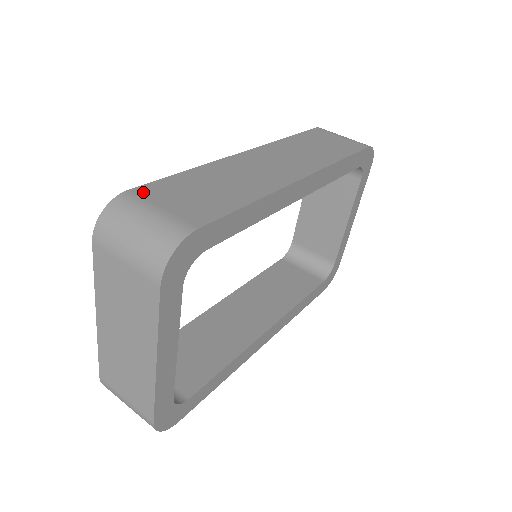
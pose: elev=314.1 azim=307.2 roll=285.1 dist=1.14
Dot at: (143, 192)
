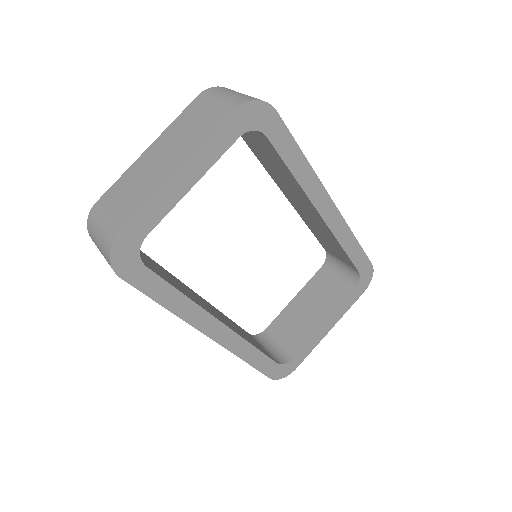
Dot at: occluded
